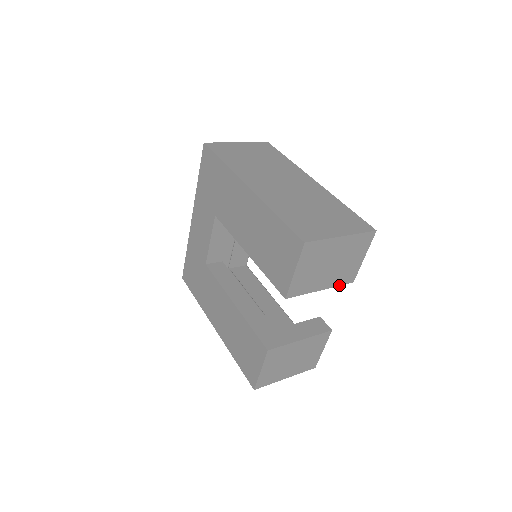
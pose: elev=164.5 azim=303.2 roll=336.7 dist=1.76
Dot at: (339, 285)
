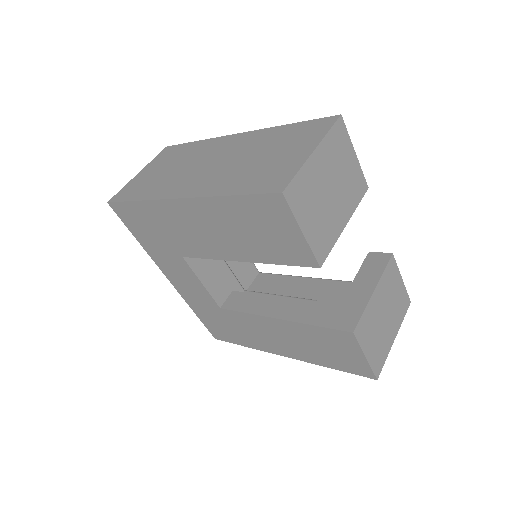
Dot at: (358, 204)
